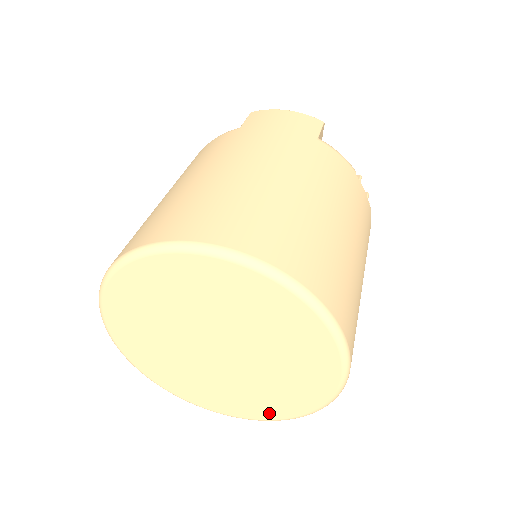
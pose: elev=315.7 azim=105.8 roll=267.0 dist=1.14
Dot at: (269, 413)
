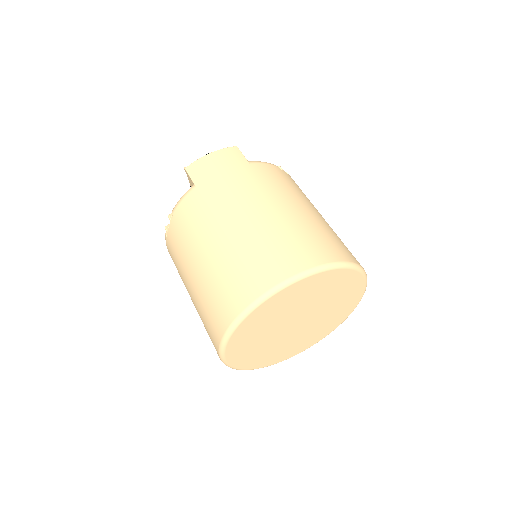
Dot at: (328, 331)
